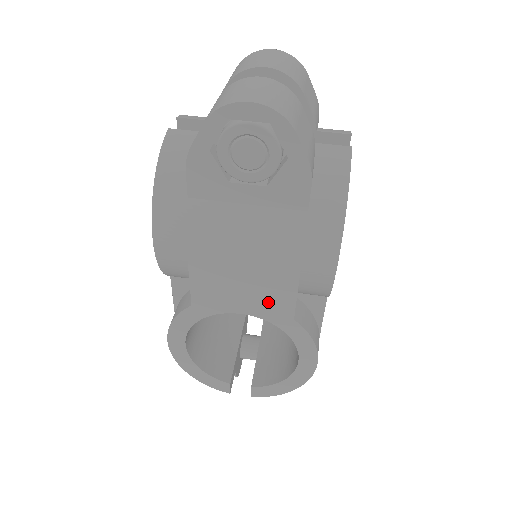
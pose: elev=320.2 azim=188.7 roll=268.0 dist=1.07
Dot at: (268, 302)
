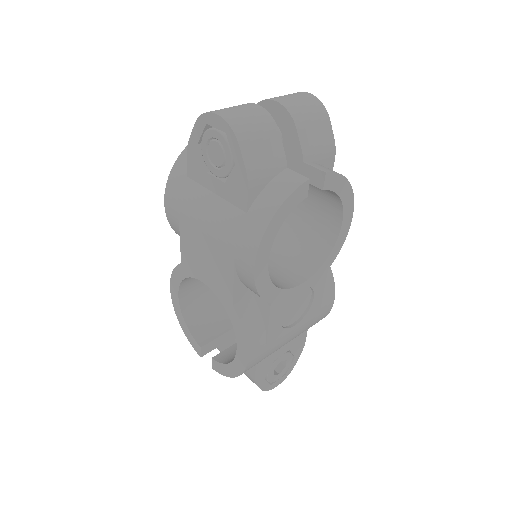
Dot at: (218, 281)
